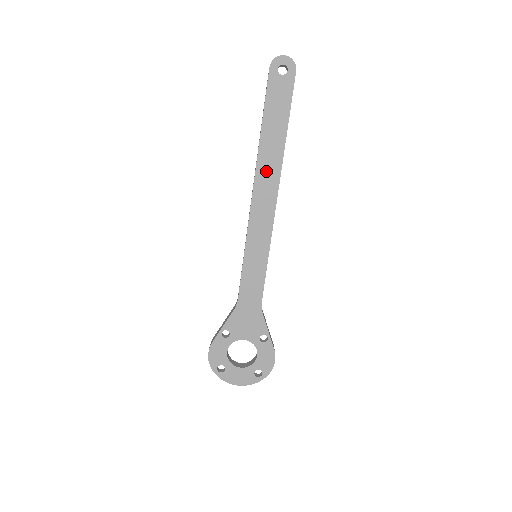
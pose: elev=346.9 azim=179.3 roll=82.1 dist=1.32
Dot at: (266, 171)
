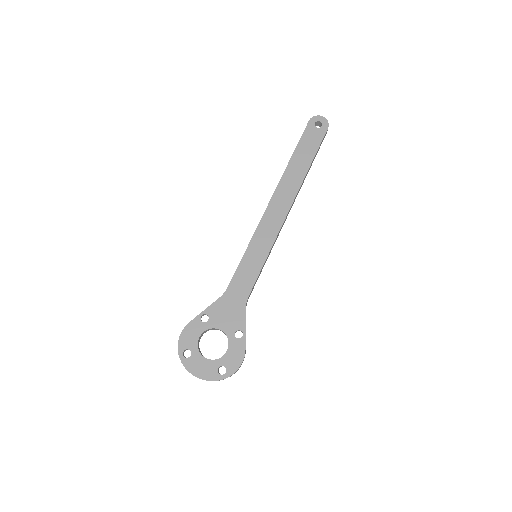
Dot at: (286, 189)
